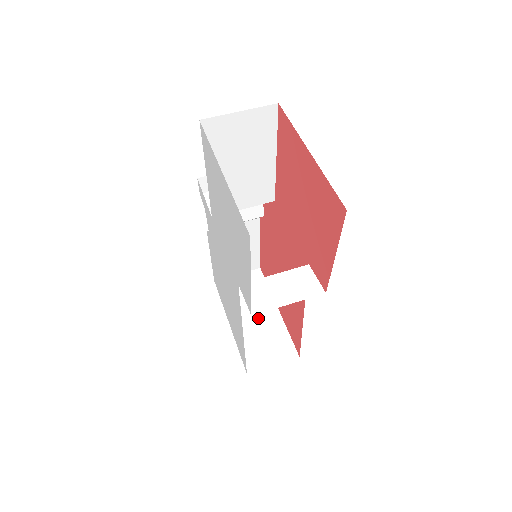
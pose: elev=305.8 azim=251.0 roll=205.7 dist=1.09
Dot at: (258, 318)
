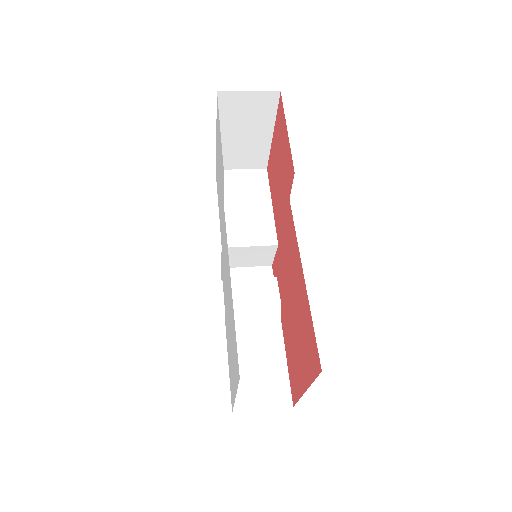
Dot at: occluded
